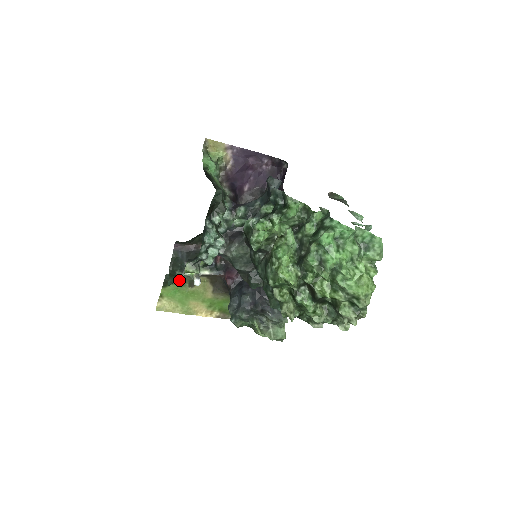
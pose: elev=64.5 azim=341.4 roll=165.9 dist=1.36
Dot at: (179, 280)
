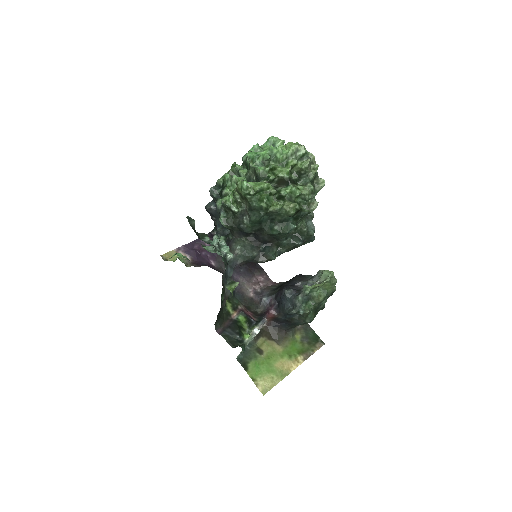
Dot at: (249, 356)
